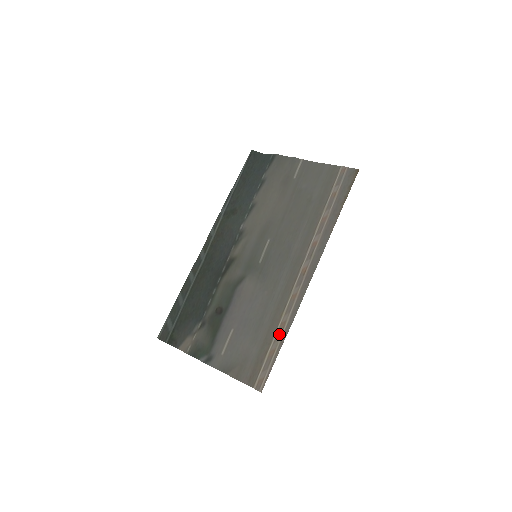
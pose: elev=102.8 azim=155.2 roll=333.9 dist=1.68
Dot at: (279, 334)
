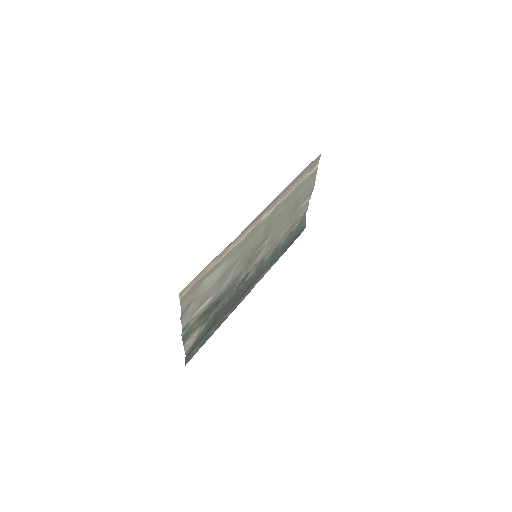
Dot at: (220, 257)
